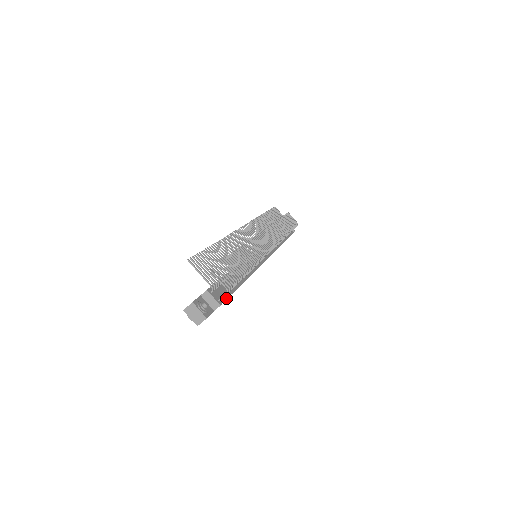
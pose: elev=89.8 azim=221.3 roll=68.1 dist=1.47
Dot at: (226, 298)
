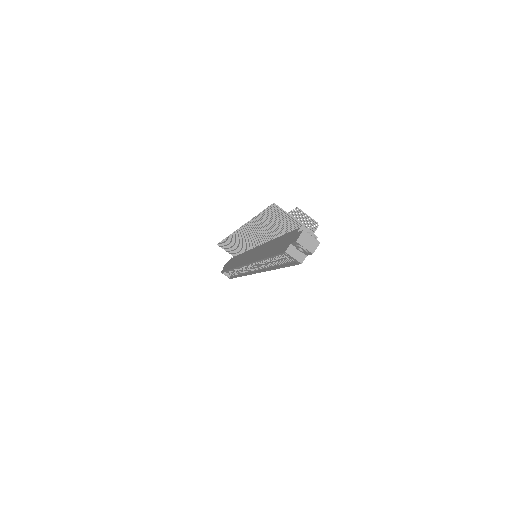
Dot at: occluded
